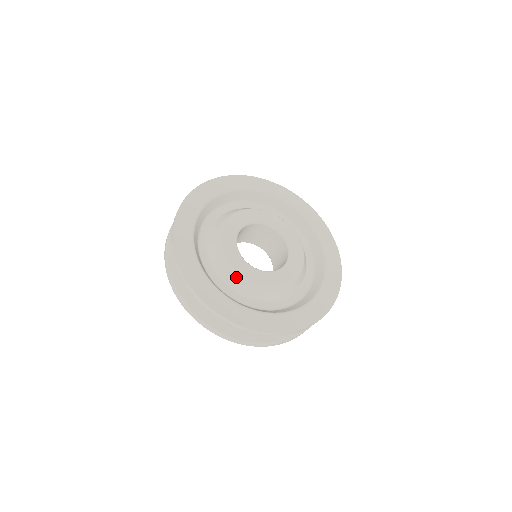
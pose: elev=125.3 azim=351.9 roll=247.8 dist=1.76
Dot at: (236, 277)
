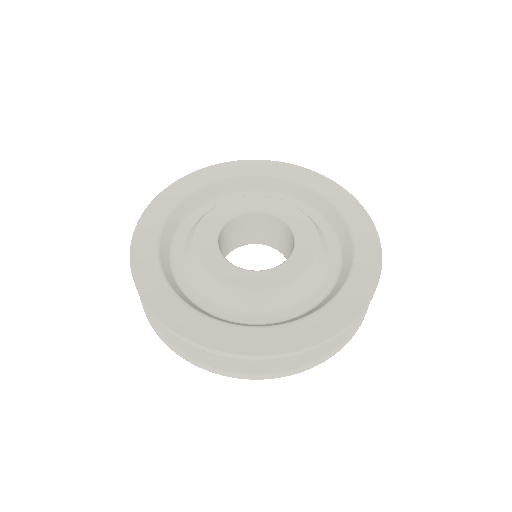
Dot at: (267, 296)
